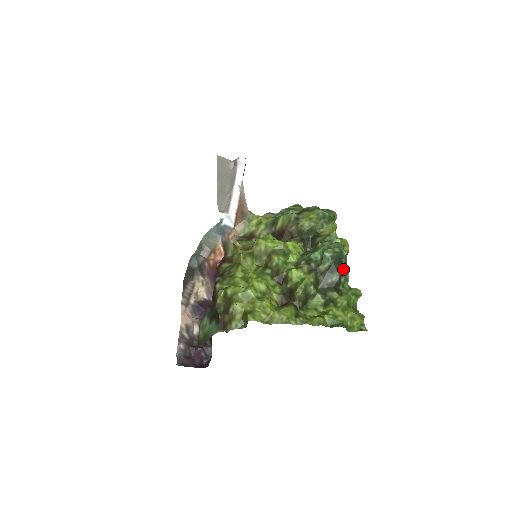
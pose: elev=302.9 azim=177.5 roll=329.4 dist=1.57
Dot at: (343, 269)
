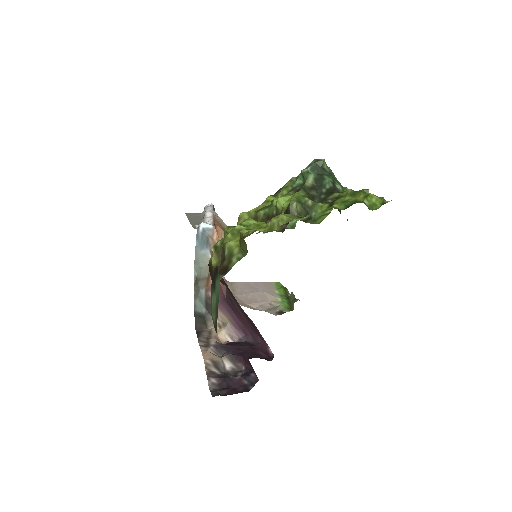
Dot at: (332, 178)
